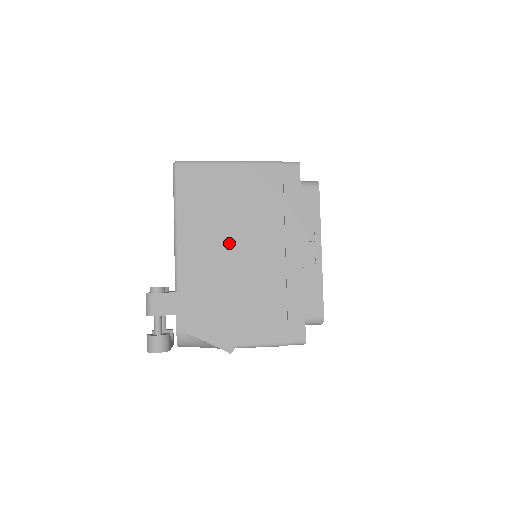
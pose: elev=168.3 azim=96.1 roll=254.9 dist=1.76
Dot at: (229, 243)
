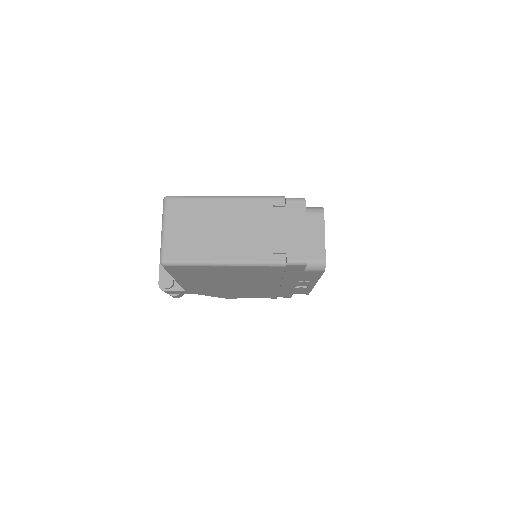
Dot at: (227, 284)
